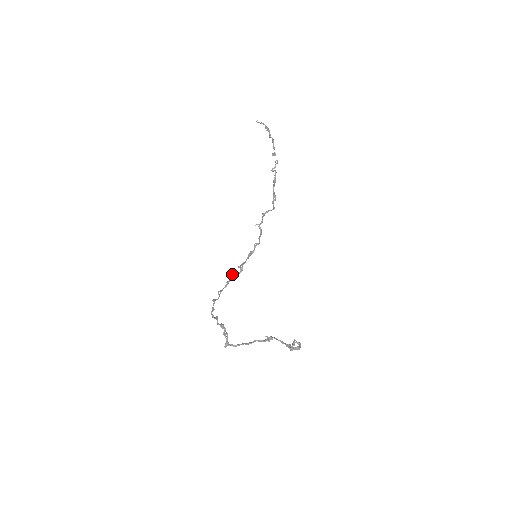
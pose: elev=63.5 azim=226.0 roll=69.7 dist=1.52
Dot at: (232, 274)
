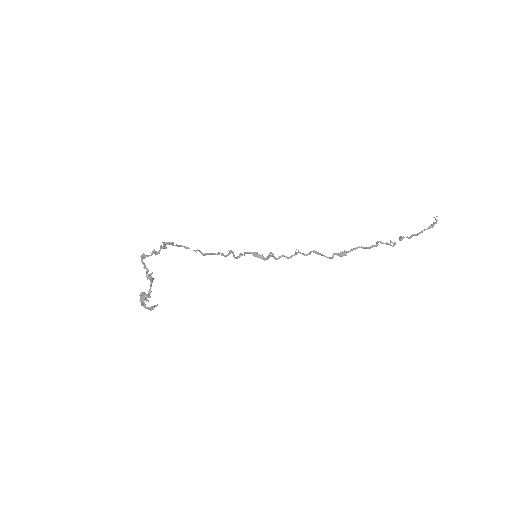
Dot at: (230, 250)
